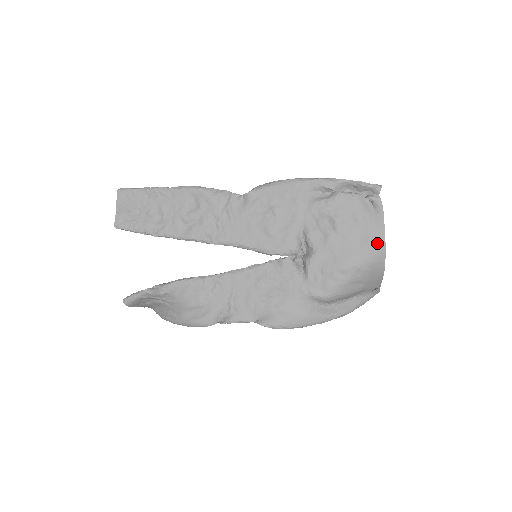
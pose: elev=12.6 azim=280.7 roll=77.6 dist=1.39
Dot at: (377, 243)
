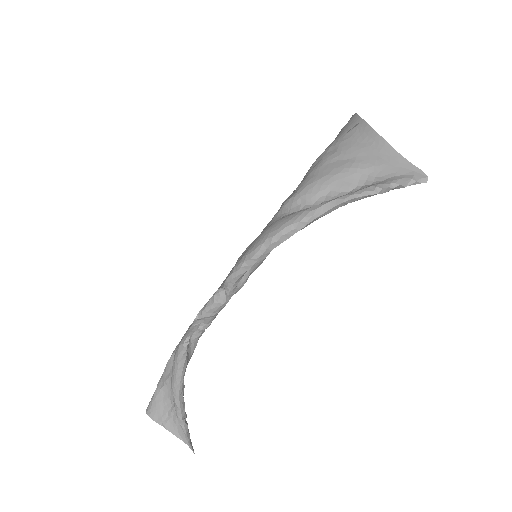
Dot at: (348, 122)
